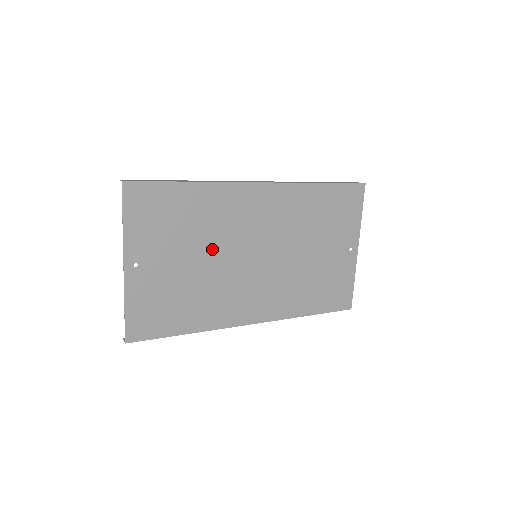
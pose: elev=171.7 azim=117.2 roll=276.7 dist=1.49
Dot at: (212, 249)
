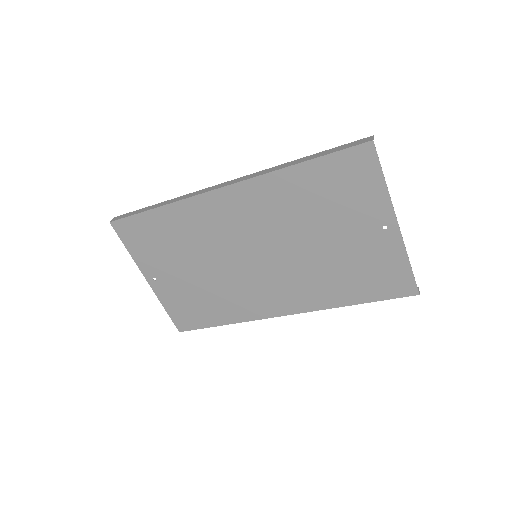
Dot at: (208, 258)
